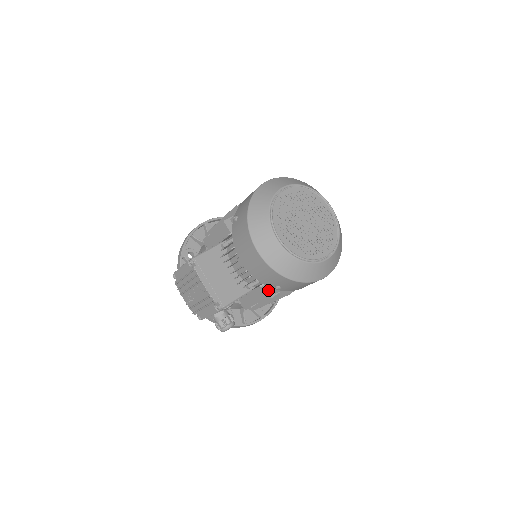
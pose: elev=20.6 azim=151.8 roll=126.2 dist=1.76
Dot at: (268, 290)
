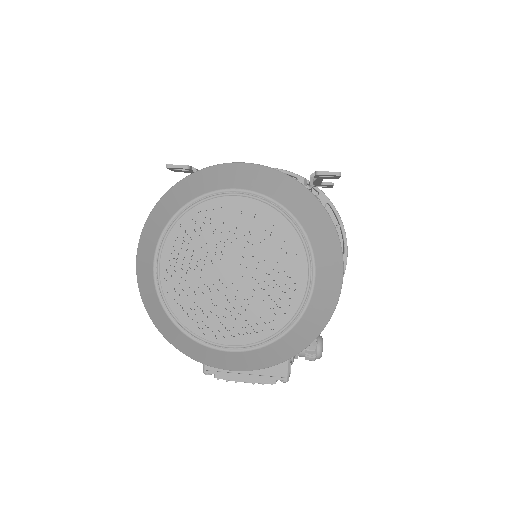
Dot at: occluded
